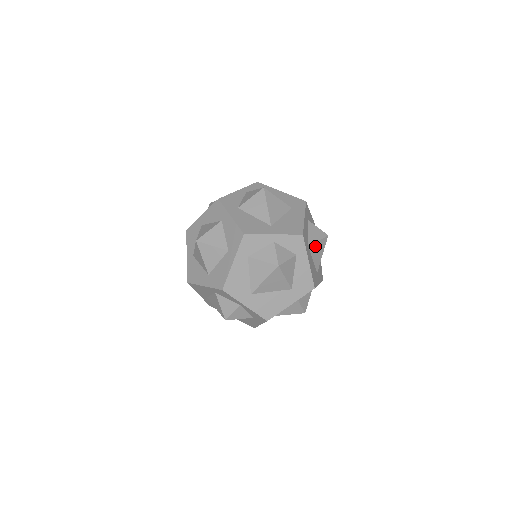
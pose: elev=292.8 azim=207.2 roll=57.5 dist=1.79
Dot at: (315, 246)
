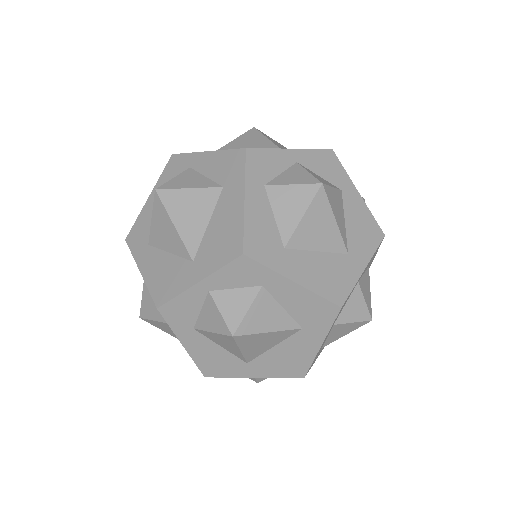
Dot at: (301, 230)
